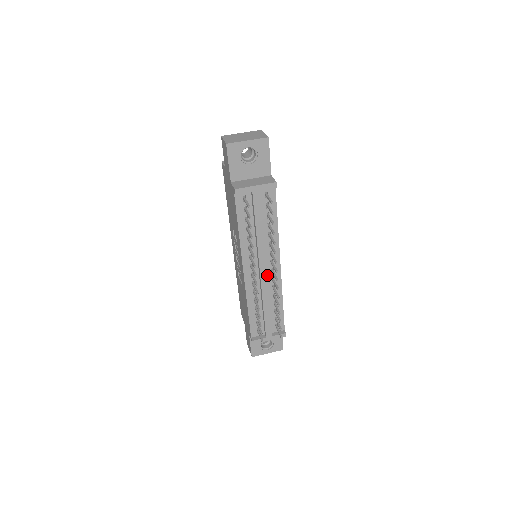
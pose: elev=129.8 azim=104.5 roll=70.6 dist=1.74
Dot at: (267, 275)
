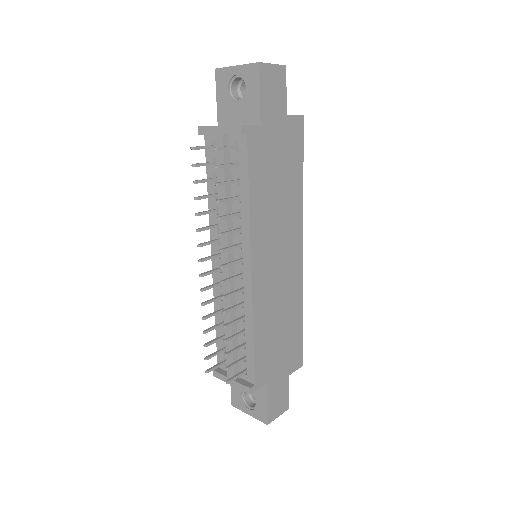
Dot at: occluded
